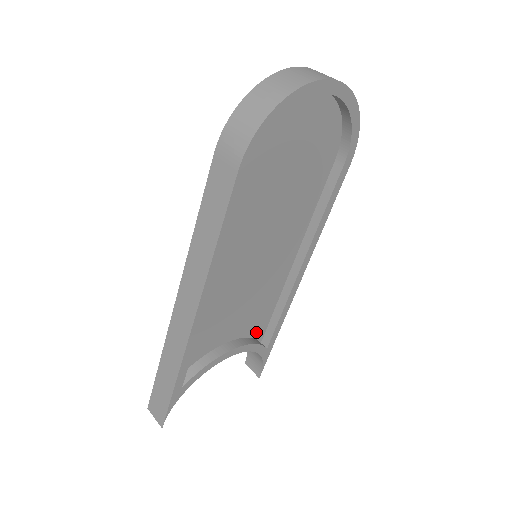
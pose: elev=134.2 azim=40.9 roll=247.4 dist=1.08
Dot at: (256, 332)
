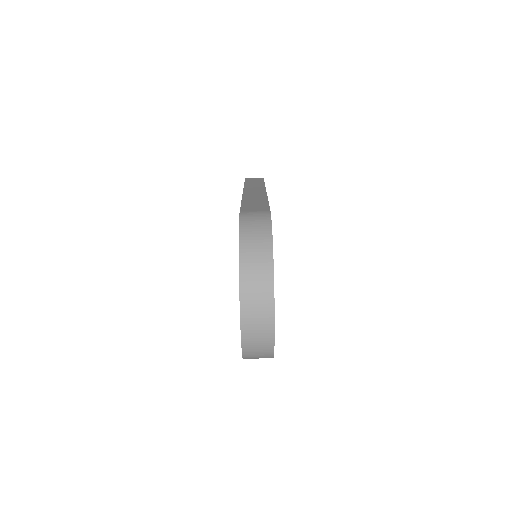
Dot at: occluded
